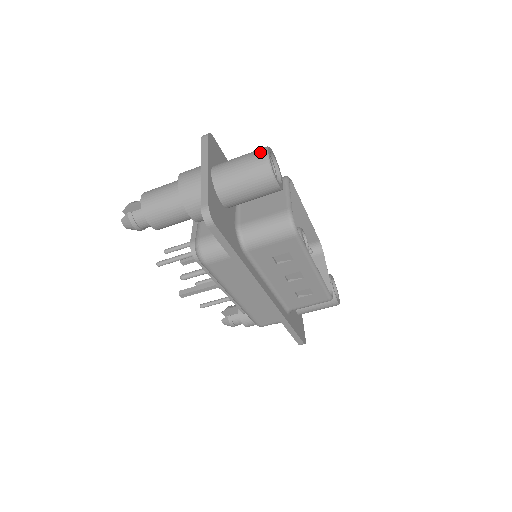
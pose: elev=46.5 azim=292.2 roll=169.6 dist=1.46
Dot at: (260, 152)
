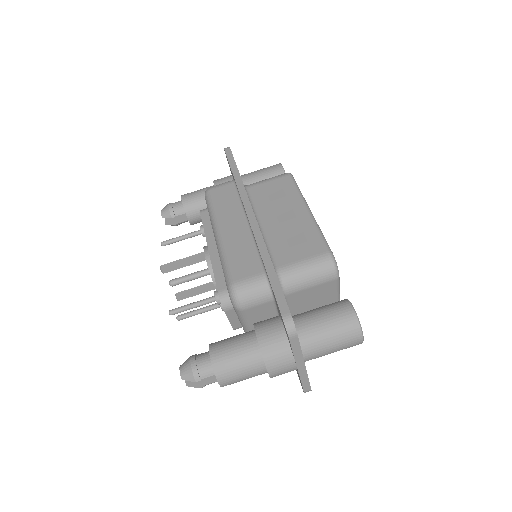
Dot at: occluded
